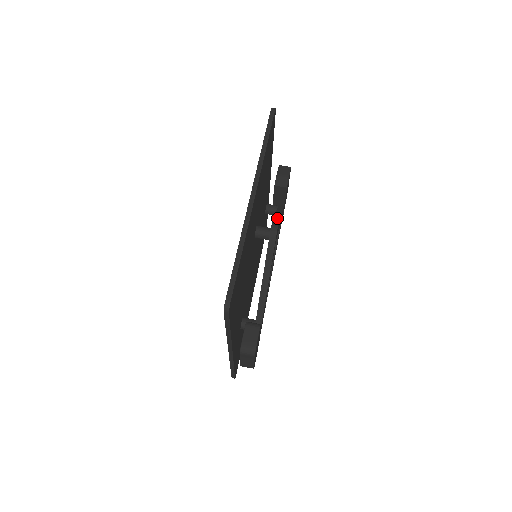
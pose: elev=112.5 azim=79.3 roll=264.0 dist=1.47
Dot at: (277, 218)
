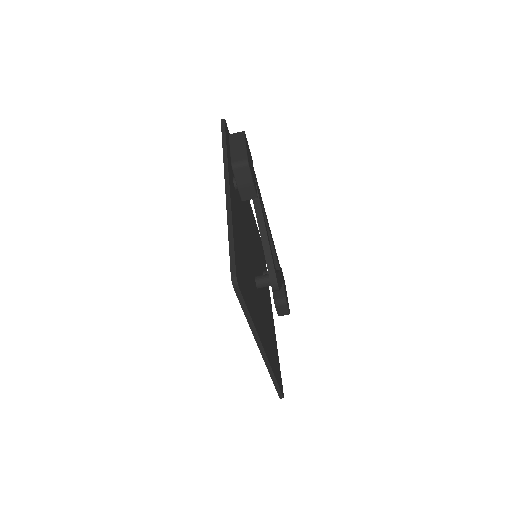
Dot at: (270, 263)
